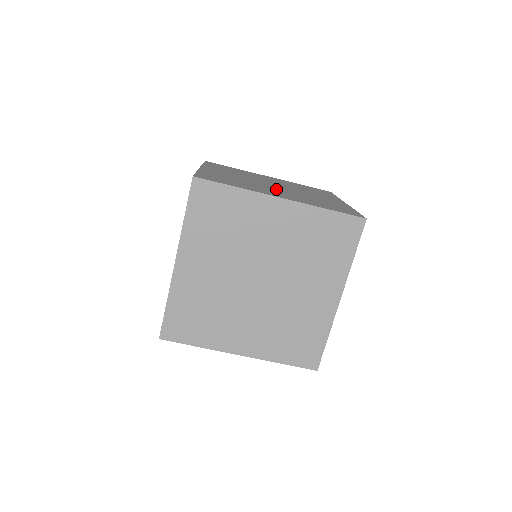
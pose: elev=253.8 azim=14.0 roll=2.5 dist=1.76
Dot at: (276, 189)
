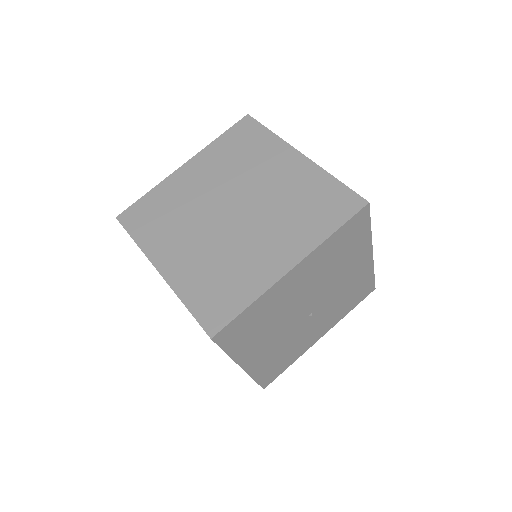
Dot at: occluded
